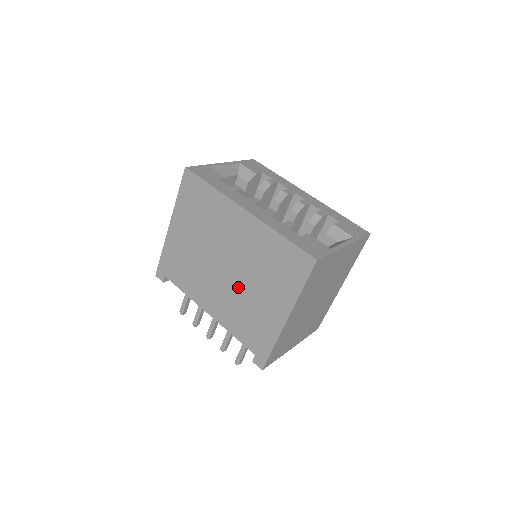
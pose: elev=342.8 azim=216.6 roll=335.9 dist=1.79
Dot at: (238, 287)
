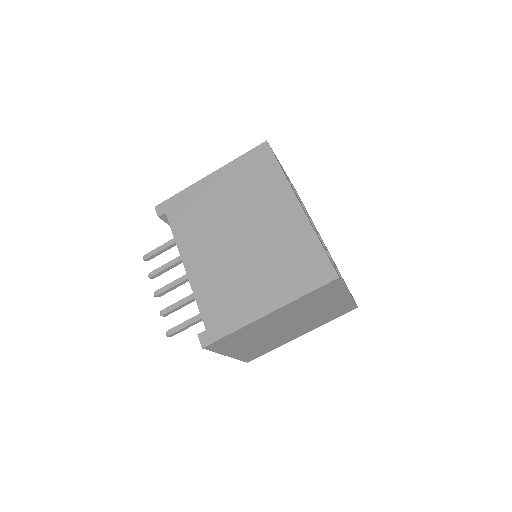
Dot at: (239, 260)
